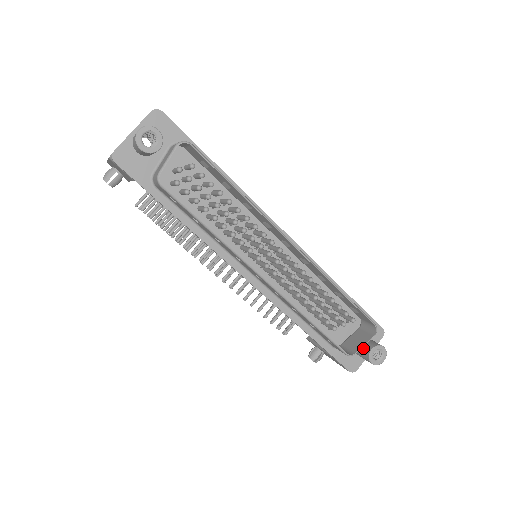
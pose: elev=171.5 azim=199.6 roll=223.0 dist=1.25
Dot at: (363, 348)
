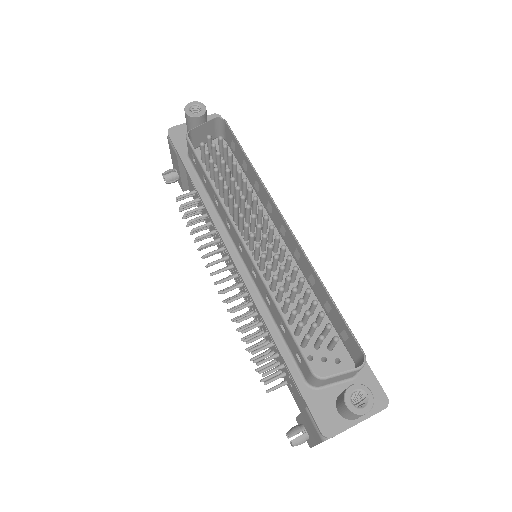
Dot at: (344, 390)
